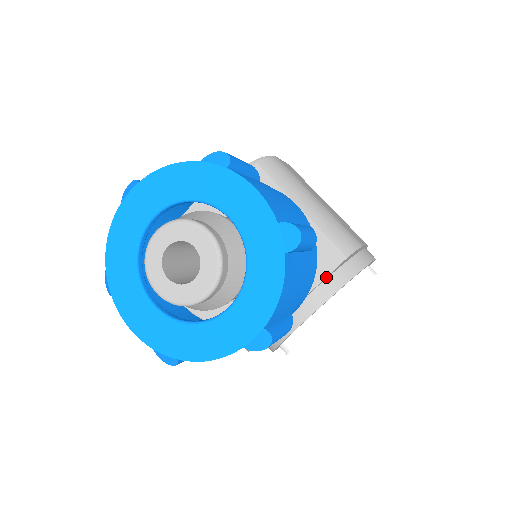
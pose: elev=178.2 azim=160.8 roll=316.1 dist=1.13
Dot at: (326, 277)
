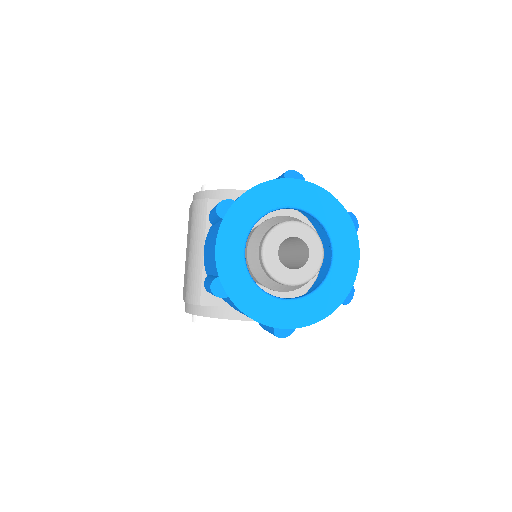
Dot at: occluded
